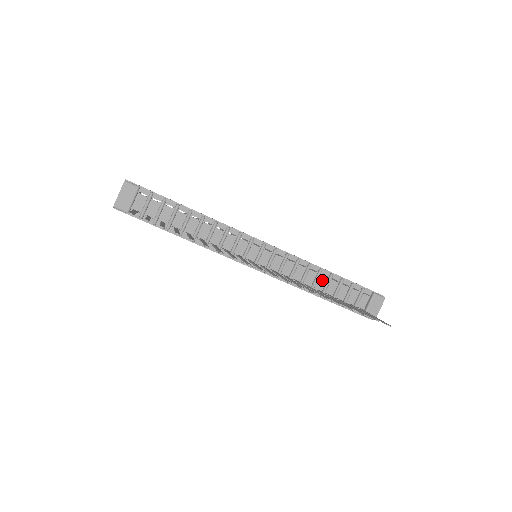
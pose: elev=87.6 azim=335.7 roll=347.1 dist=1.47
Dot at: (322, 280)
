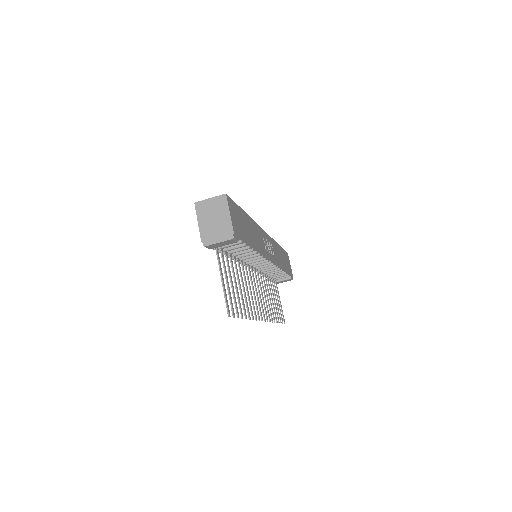
Dot at: occluded
